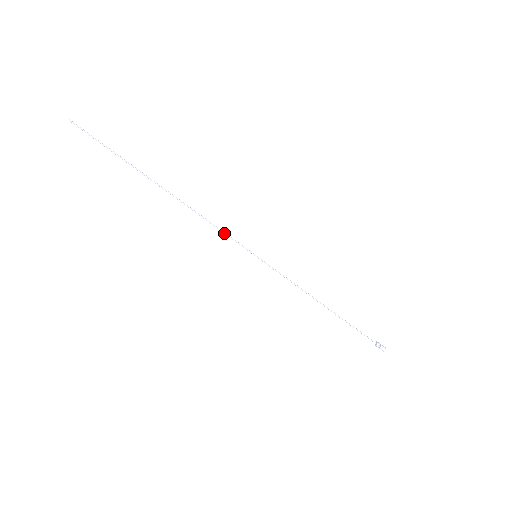
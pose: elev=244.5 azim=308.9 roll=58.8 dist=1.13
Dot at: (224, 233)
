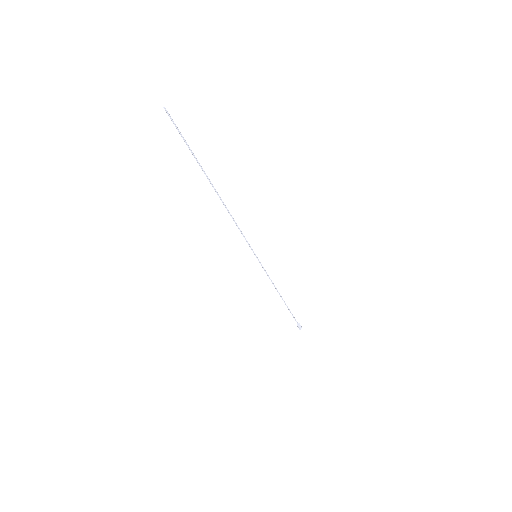
Dot at: (243, 235)
